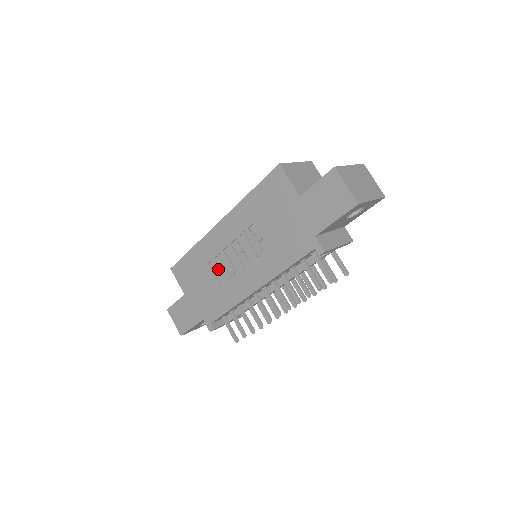
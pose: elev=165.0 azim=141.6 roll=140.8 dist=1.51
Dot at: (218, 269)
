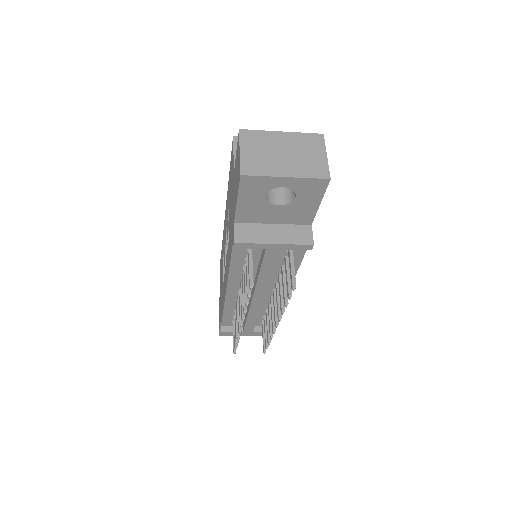
Dot at: occluded
